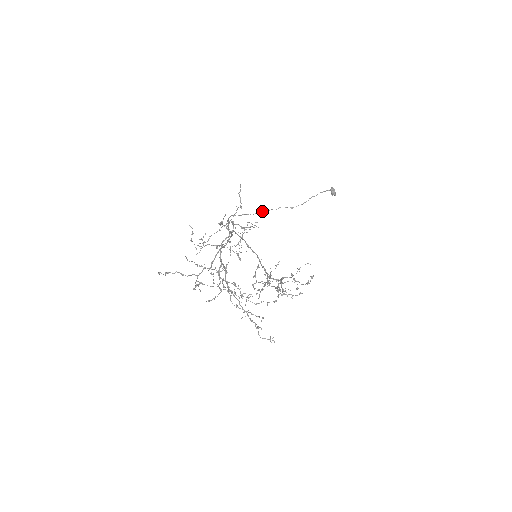
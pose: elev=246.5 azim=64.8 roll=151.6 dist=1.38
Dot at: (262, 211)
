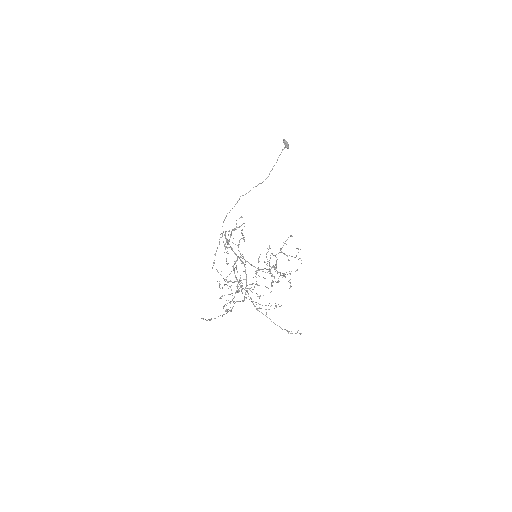
Dot at: (239, 199)
